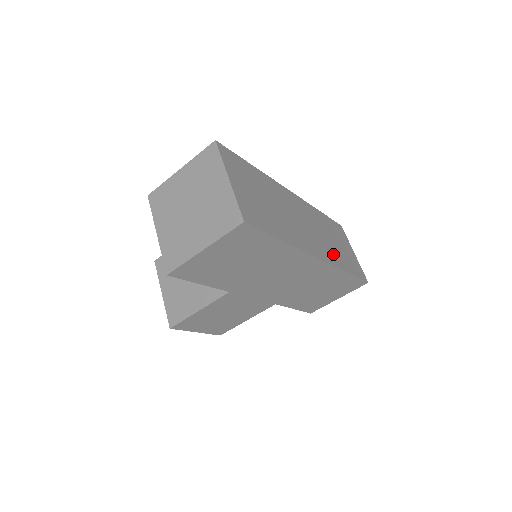
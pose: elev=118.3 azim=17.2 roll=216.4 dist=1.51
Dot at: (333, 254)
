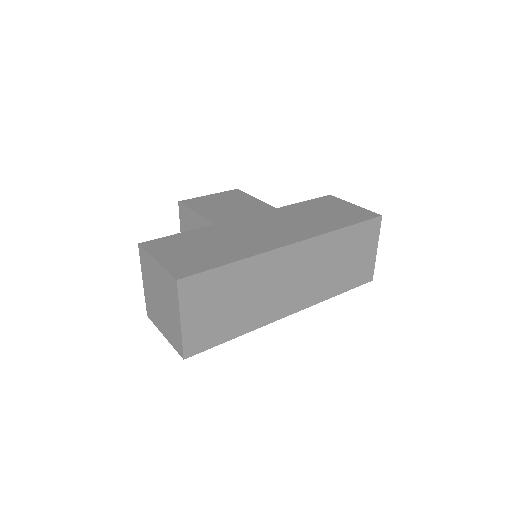
Dot at: (323, 288)
